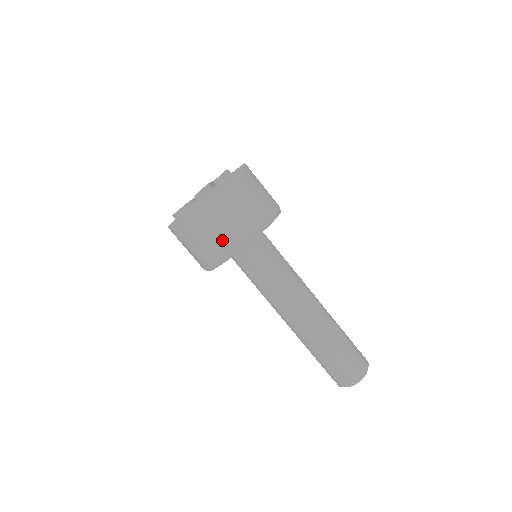
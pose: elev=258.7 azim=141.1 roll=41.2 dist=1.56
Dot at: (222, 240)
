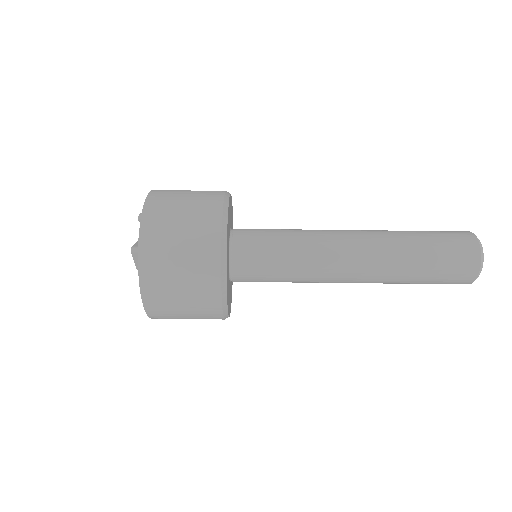
Dot at: (199, 282)
